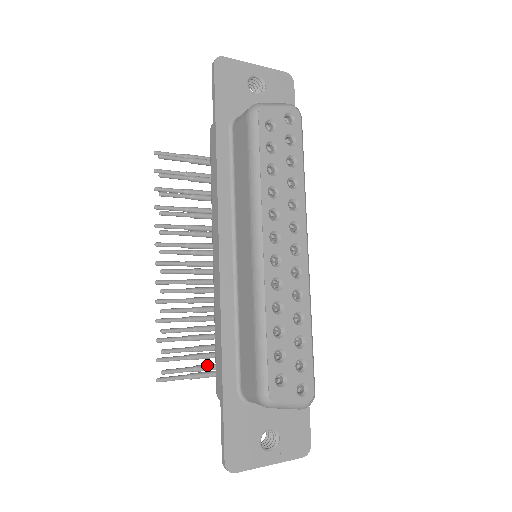
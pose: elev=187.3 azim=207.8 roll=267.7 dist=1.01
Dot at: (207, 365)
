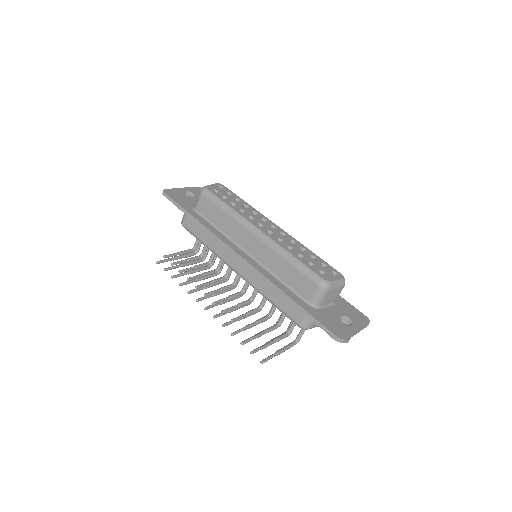
Dot at: (280, 335)
